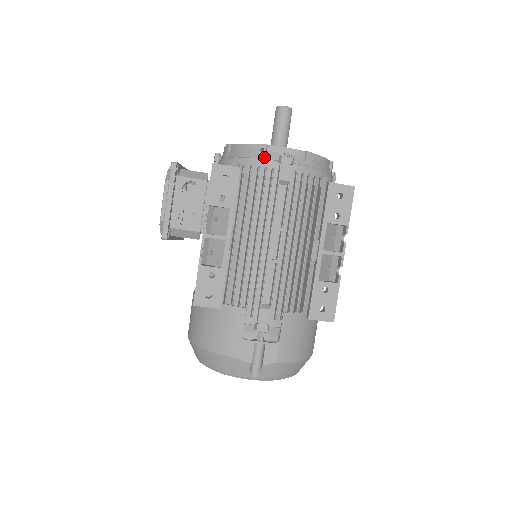
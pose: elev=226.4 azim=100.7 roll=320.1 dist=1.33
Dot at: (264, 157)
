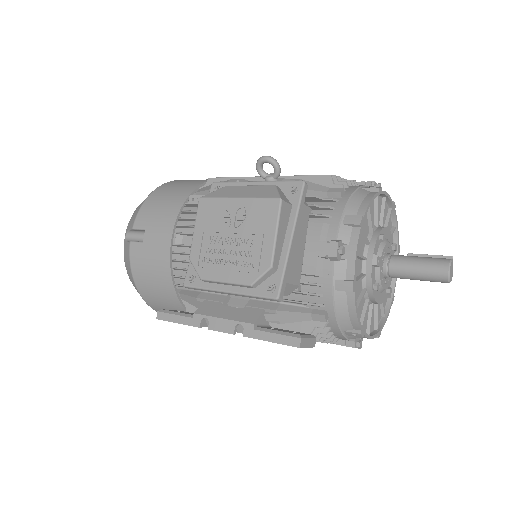
Dot at: (347, 335)
